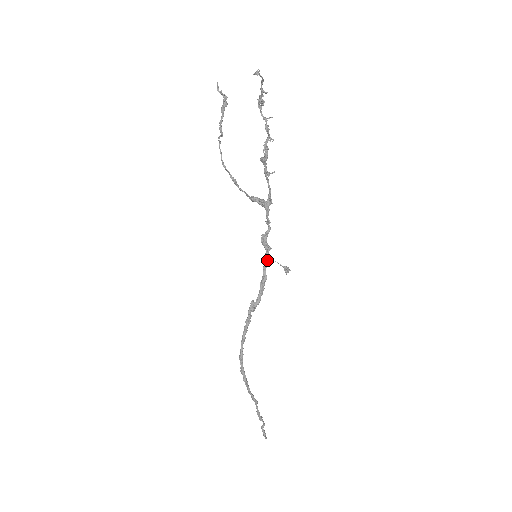
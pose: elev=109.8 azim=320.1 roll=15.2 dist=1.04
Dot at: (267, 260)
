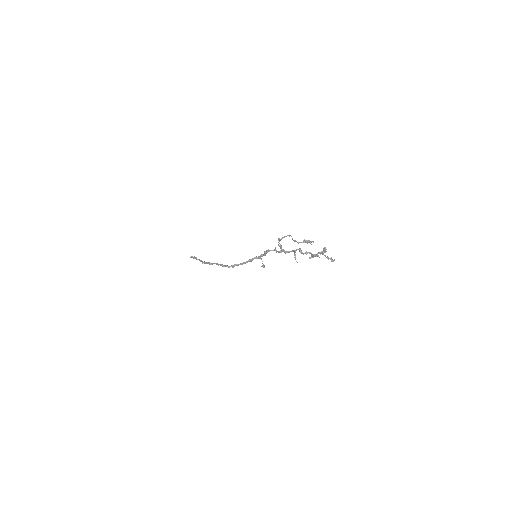
Dot at: (259, 257)
